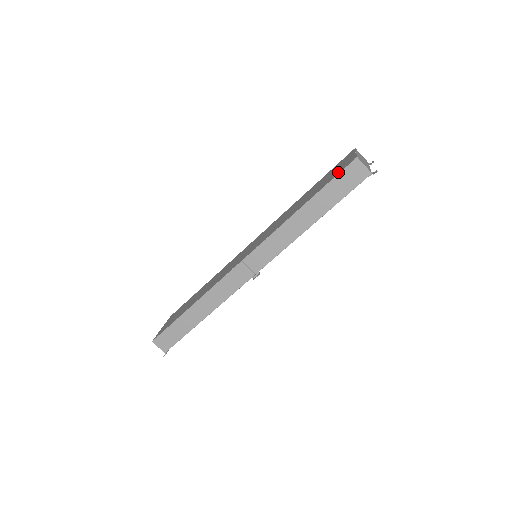
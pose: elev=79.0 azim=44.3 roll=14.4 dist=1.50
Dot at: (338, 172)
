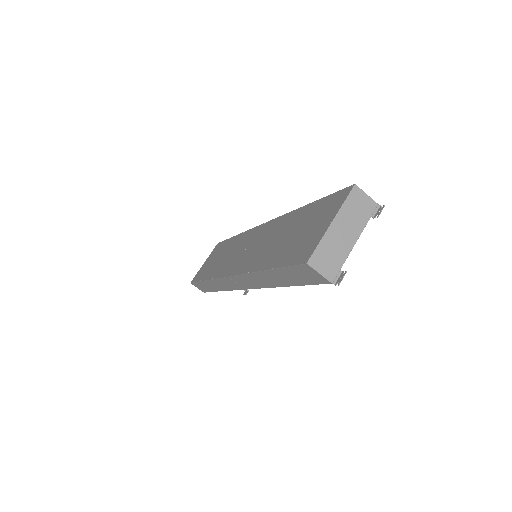
Dot at: (294, 258)
